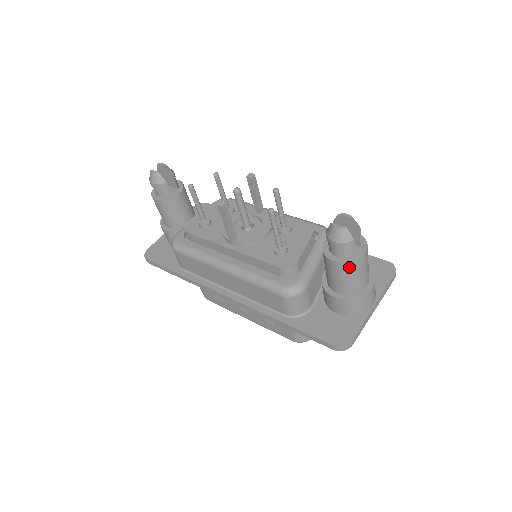
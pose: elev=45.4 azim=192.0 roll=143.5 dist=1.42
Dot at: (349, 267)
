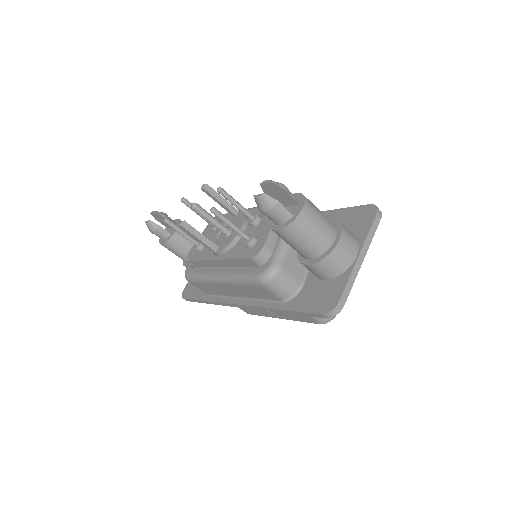
Dot at: (293, 230)
